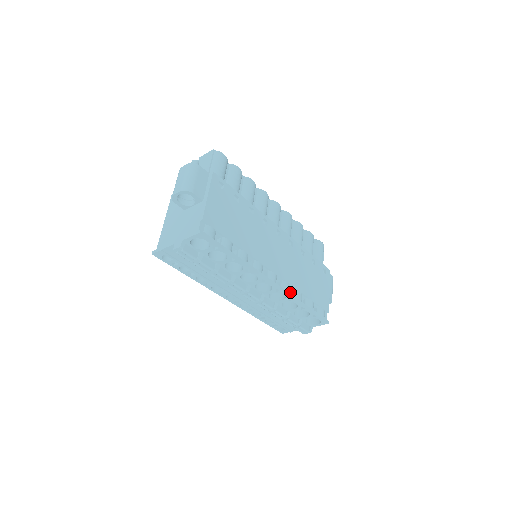
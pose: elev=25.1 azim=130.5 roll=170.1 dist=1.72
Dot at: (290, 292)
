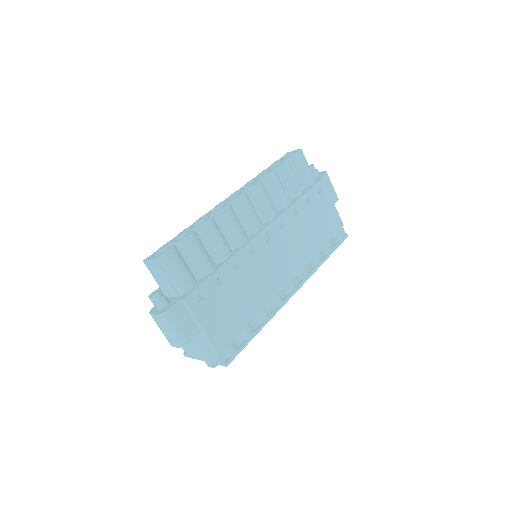
Dot at: (307, 263)
